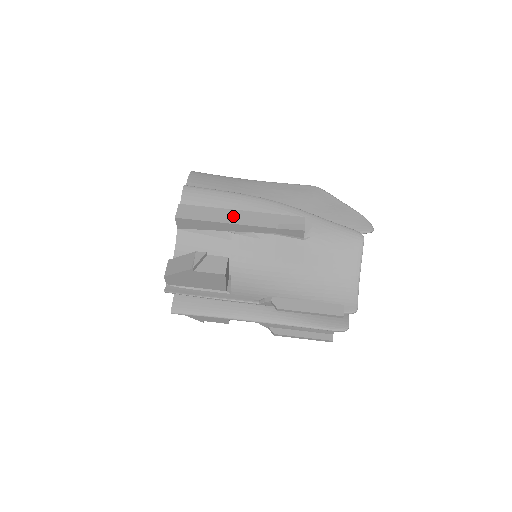
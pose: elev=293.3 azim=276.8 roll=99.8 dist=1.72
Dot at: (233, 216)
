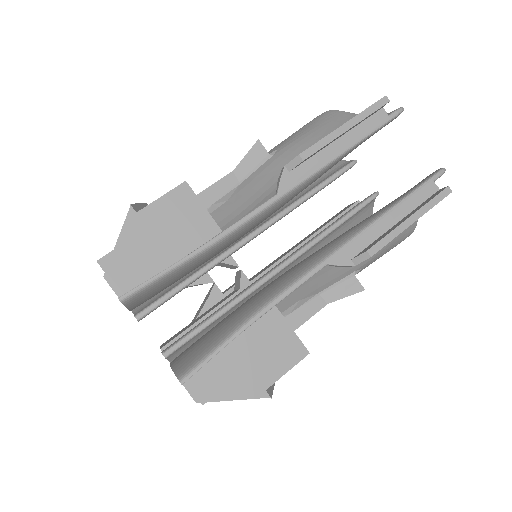
Dot at: occluded
